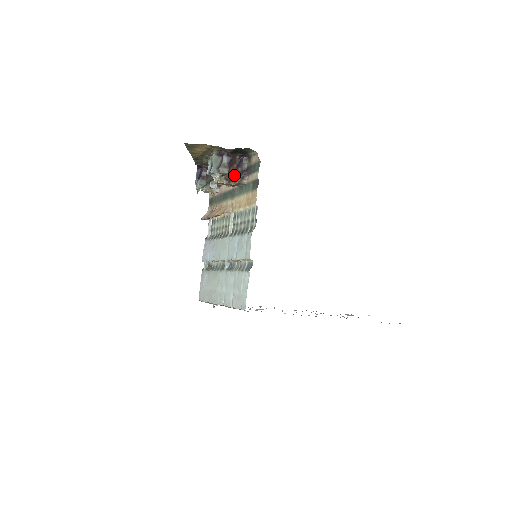
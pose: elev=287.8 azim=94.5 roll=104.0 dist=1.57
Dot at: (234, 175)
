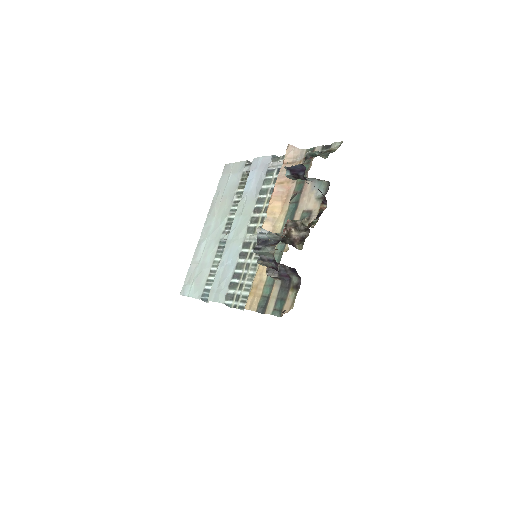
Dot at: occluded
